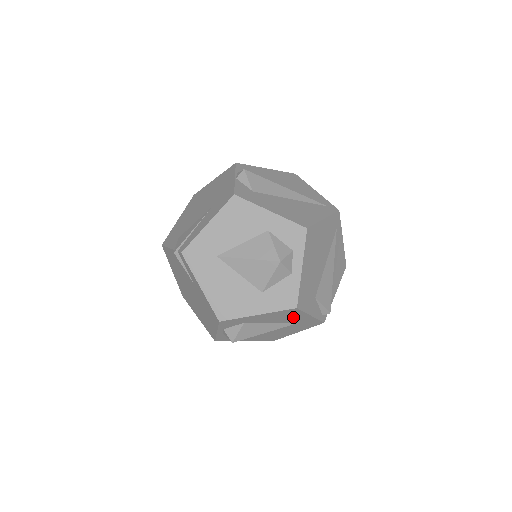
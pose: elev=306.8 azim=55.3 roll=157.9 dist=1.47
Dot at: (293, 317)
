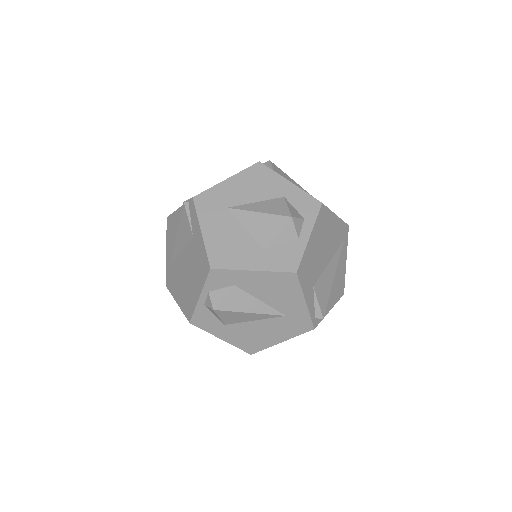
Dot at: (287, 296)
